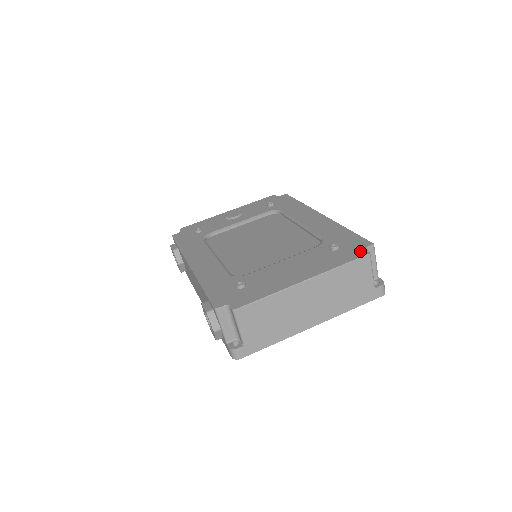
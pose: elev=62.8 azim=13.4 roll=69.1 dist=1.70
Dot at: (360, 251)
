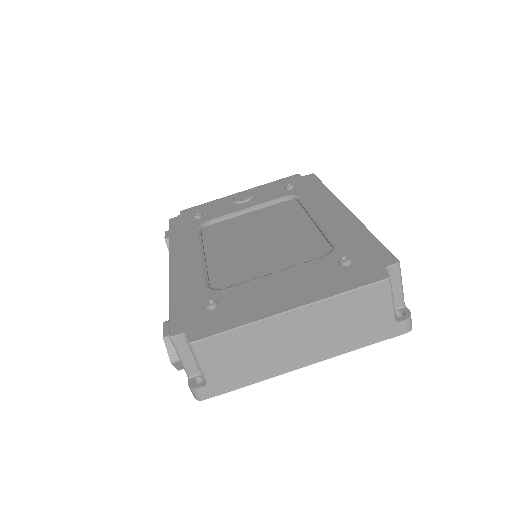
Dot at: (377, 272)
